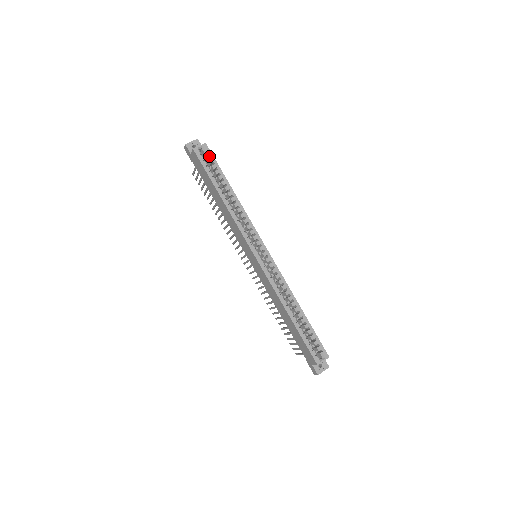
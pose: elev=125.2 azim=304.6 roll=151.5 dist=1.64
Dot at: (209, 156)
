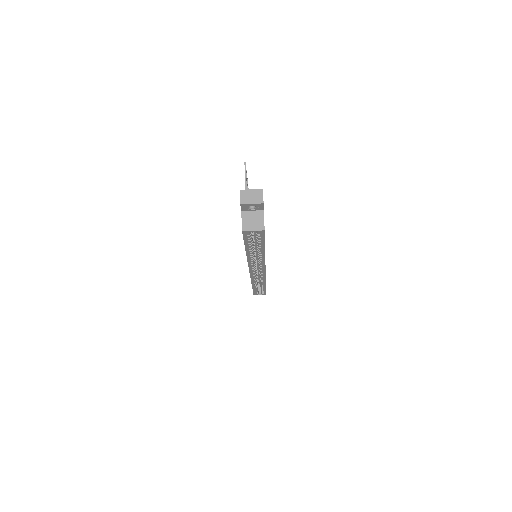
Dot at: (259, 237)
